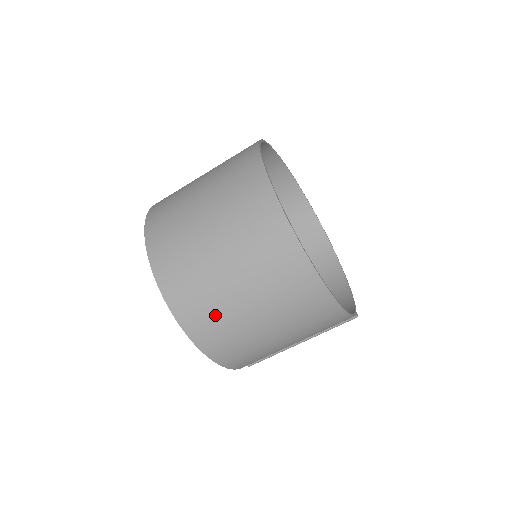
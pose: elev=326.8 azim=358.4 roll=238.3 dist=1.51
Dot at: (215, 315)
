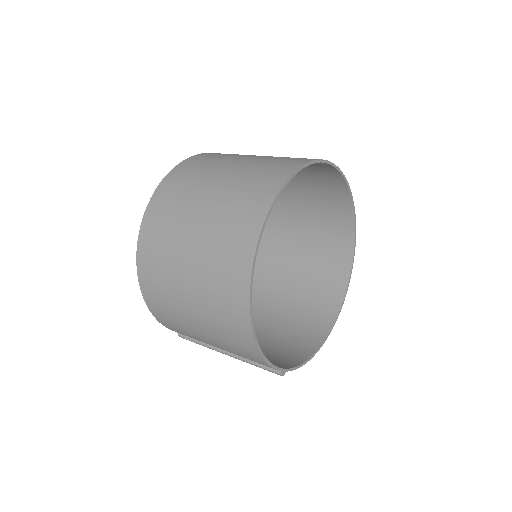
Dot at: (163, 254)
